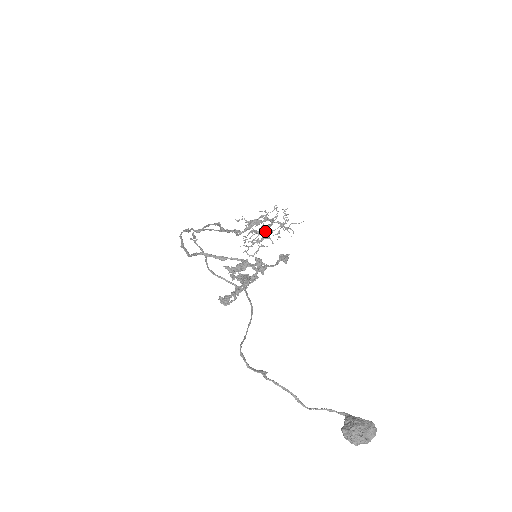
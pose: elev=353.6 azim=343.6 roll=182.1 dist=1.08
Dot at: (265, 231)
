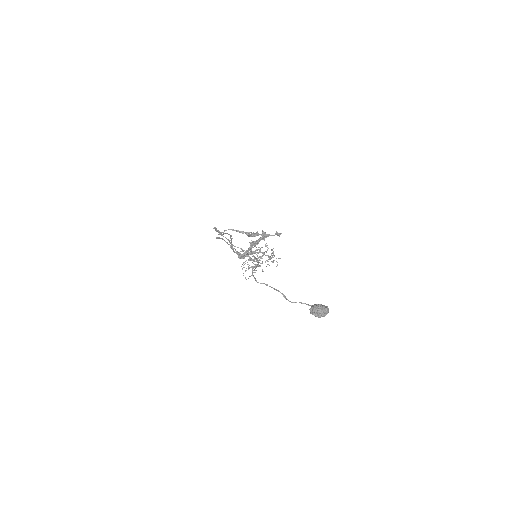
Dot at: (258, 260)
